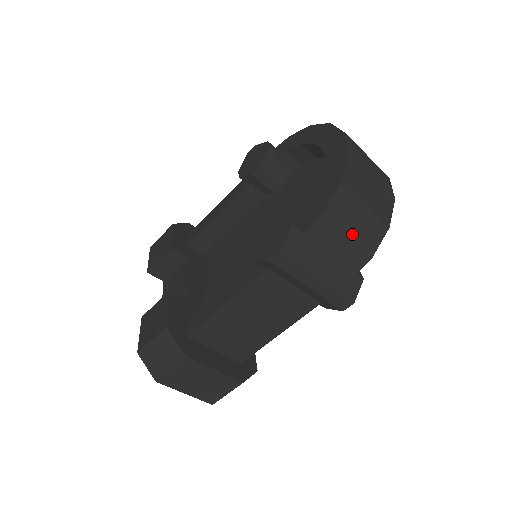
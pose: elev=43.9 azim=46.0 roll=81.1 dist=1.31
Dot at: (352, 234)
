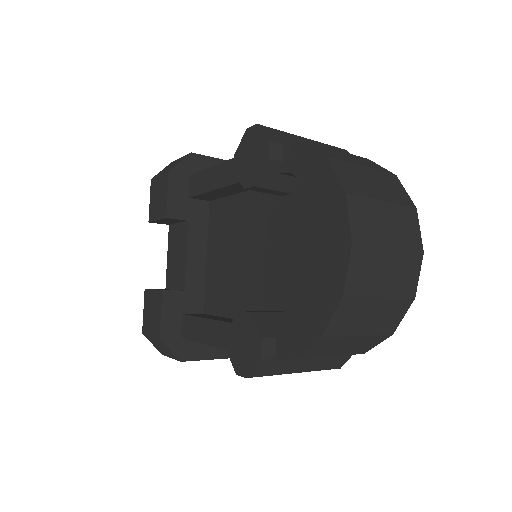
Dot at: (338, 352)
